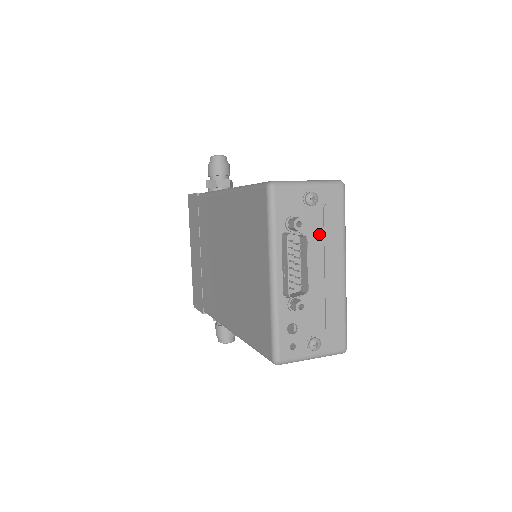
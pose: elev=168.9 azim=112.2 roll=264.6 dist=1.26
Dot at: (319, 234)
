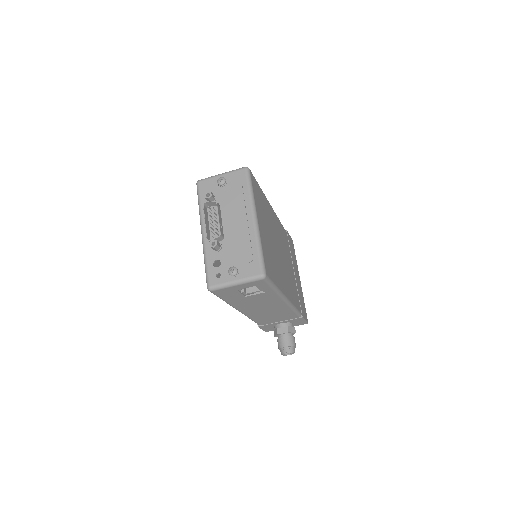
Dot at: (231, 201)
